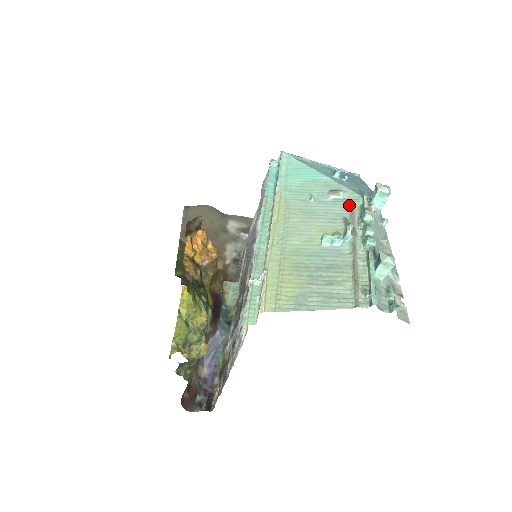
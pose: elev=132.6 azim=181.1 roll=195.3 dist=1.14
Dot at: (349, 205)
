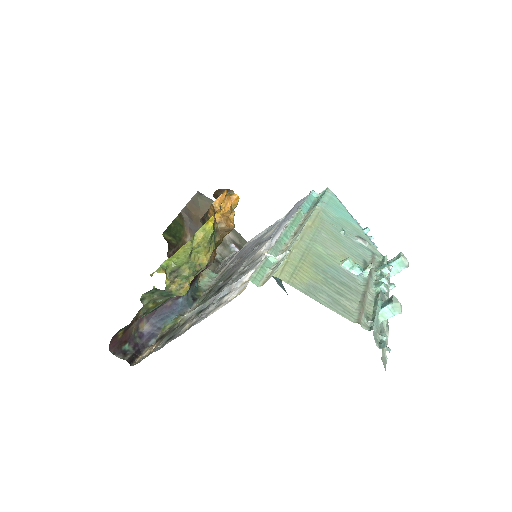
Dot at: (371, 254)
